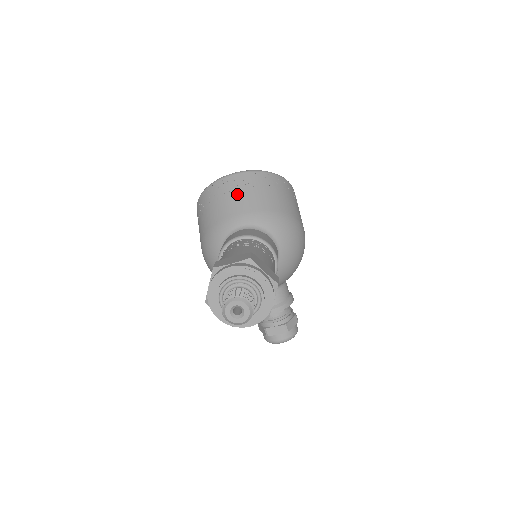
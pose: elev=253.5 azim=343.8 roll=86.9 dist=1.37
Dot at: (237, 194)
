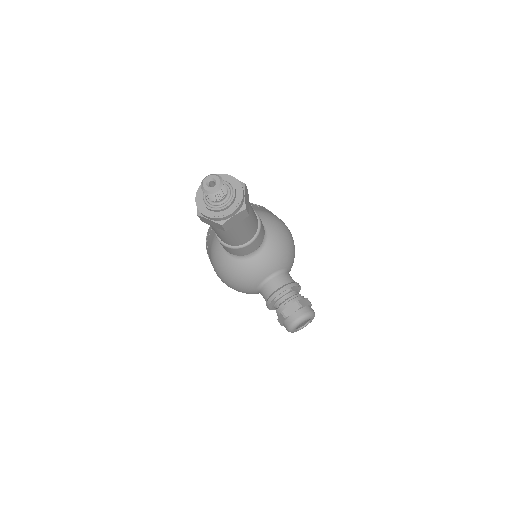
Dot at: occluded
